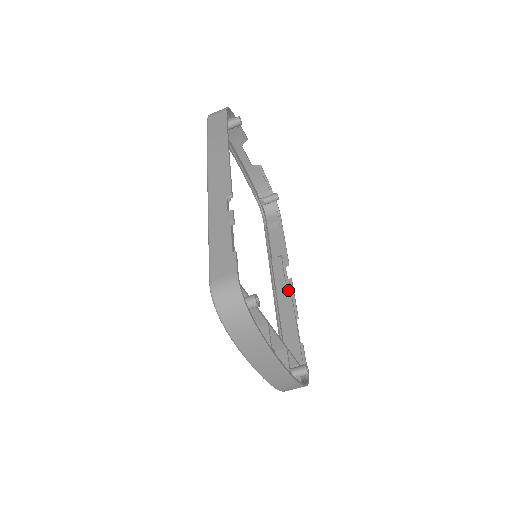
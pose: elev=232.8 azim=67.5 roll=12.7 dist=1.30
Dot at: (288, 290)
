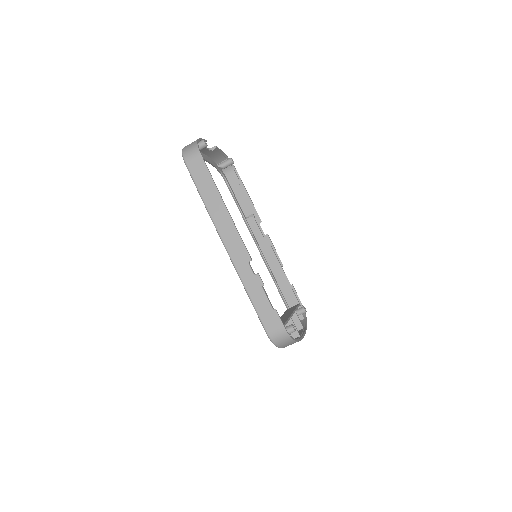
Dot at: (269, 246)
